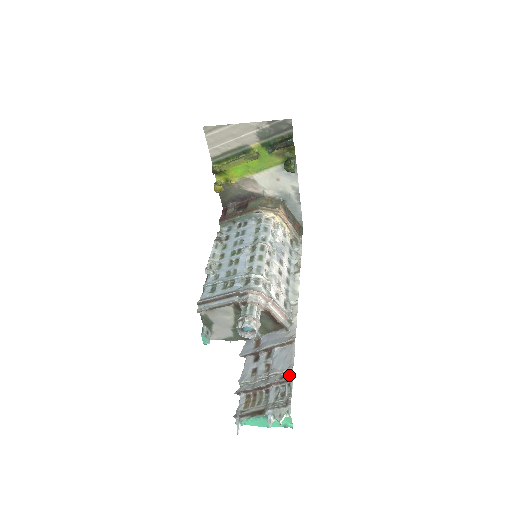
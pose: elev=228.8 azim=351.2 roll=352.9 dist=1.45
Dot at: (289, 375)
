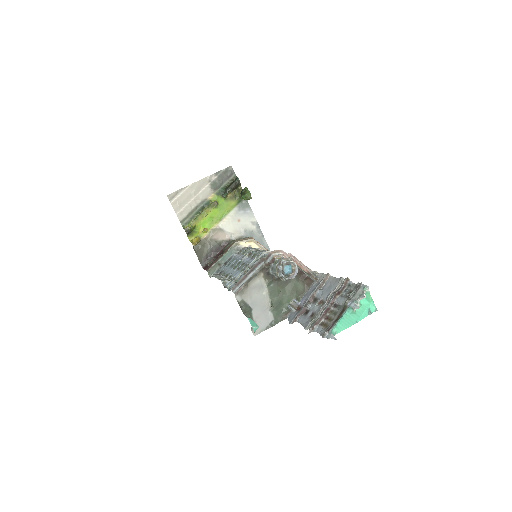
Dot at: (344, 281)
